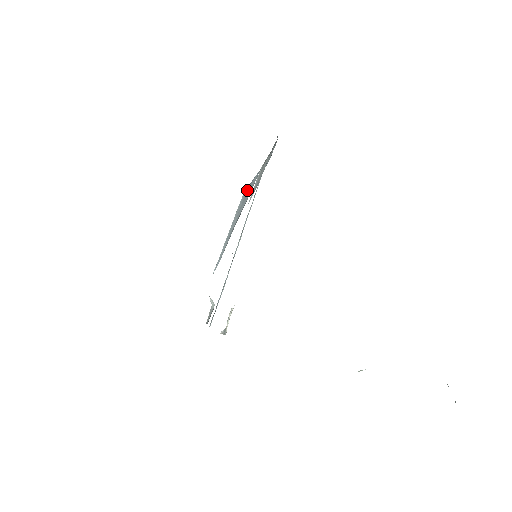
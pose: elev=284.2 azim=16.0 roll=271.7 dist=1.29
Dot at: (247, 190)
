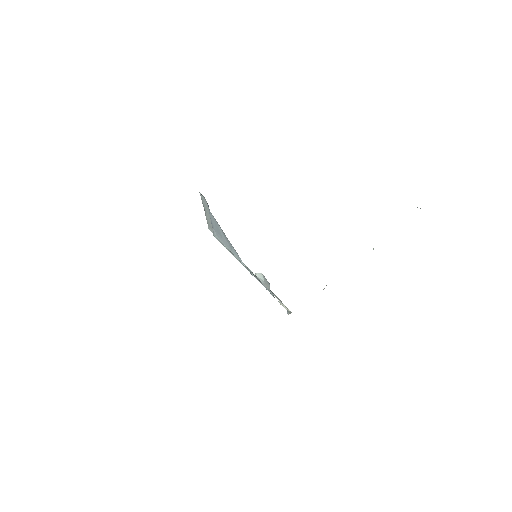
Dot at: (214, 228)
